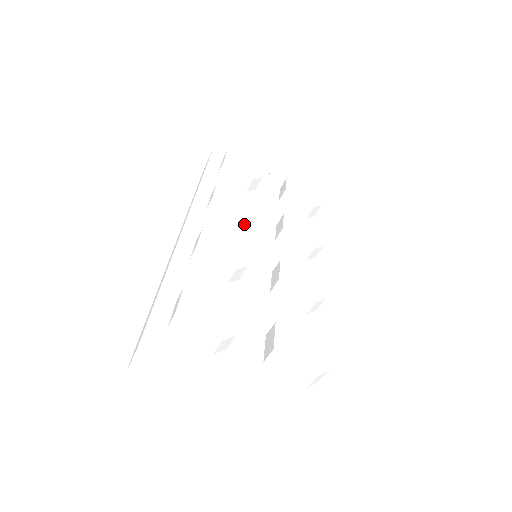
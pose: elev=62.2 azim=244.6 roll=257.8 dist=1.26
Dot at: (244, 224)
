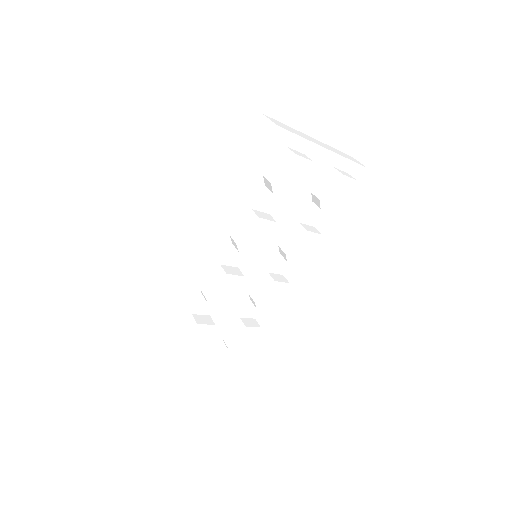
Dot at: occluded
